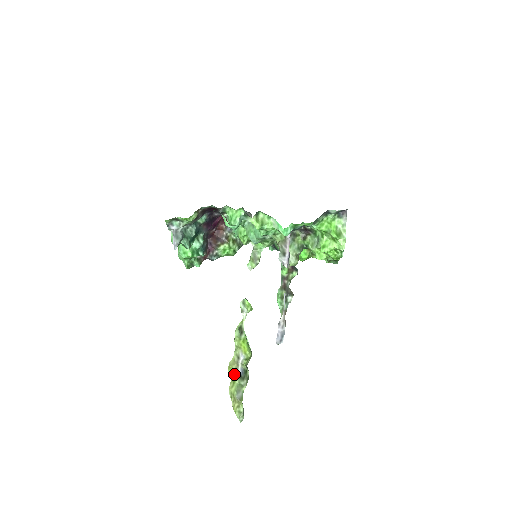
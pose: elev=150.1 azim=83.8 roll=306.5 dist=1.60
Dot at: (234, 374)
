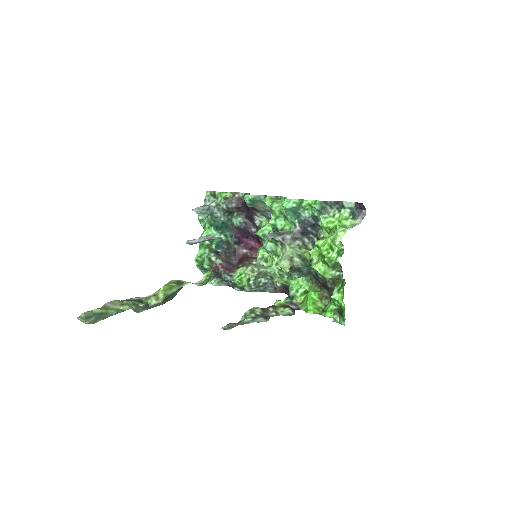
Dot at: occluded
